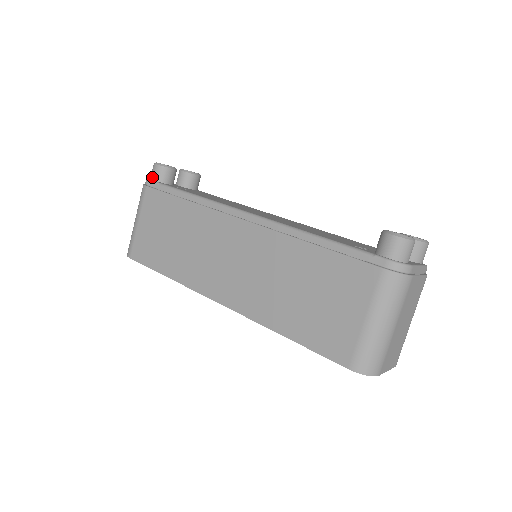
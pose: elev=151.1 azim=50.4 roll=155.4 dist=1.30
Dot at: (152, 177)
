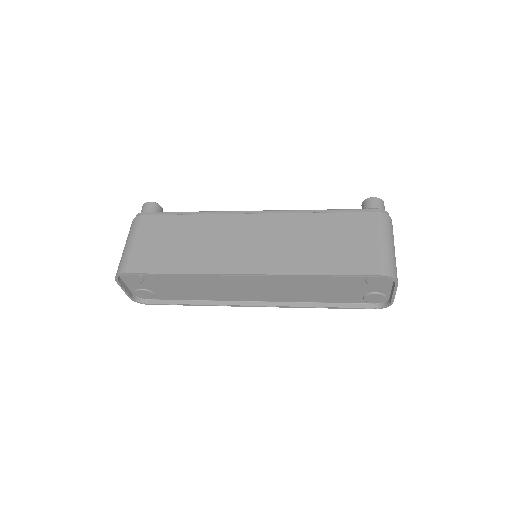
Dot at: (145, 211)
